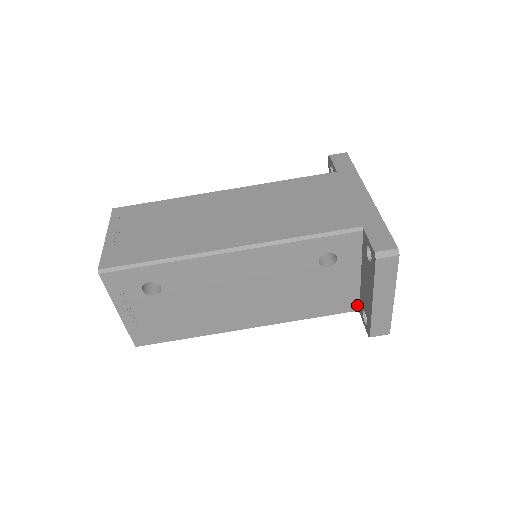
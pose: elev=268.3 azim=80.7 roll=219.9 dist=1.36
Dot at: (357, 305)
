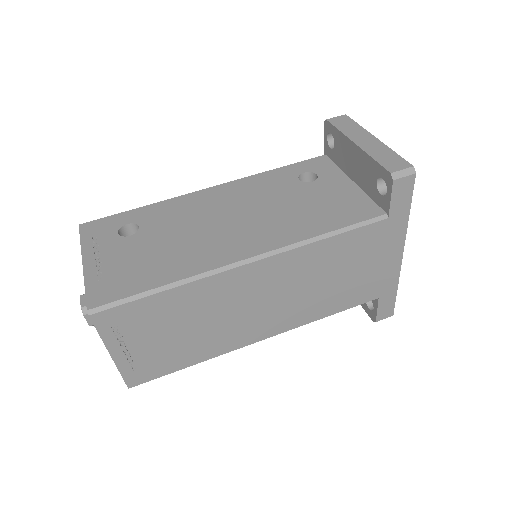
Dot at: (378, 209)
